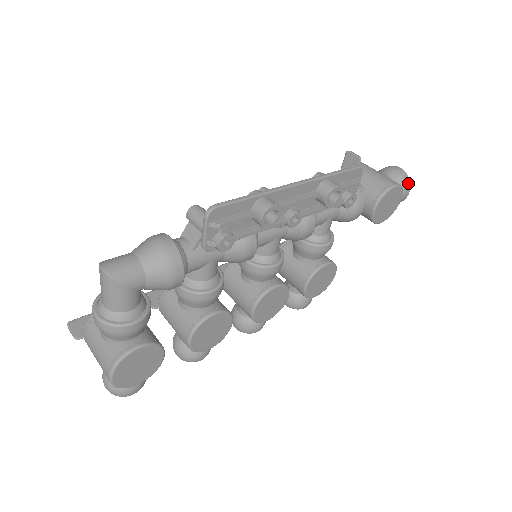
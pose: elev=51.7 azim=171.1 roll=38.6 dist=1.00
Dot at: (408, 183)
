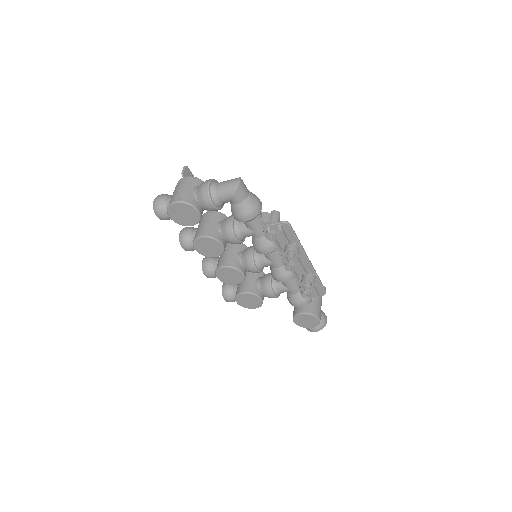
Dot at: (321, 328)
